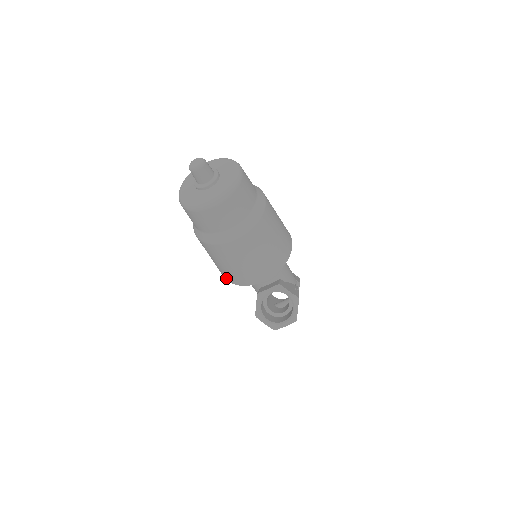
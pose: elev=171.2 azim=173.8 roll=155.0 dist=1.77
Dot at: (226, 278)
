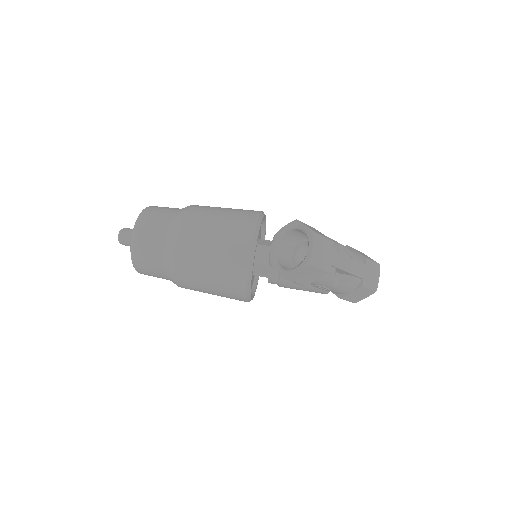
Dot at: (241, 291)
